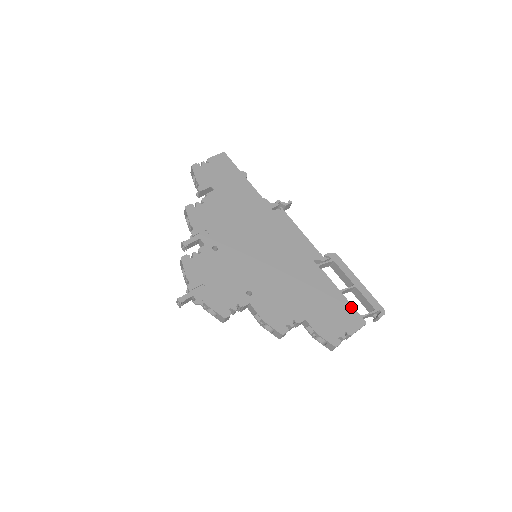
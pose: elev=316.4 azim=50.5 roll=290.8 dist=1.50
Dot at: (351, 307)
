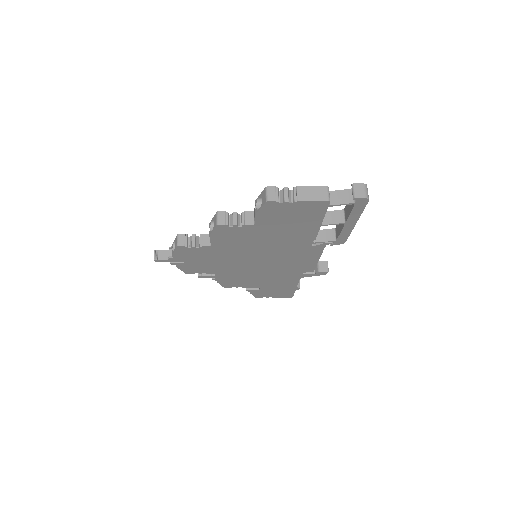
Dot at: occluded
